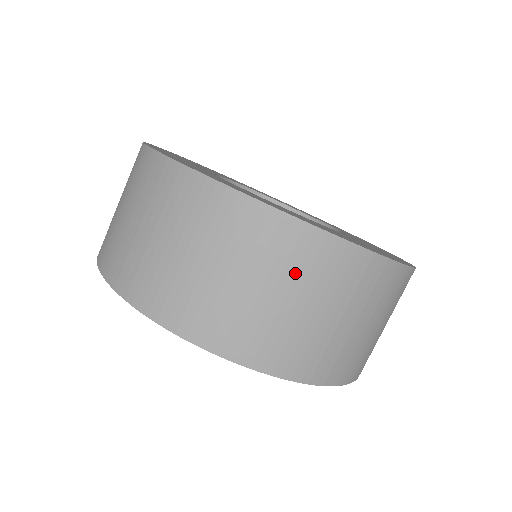
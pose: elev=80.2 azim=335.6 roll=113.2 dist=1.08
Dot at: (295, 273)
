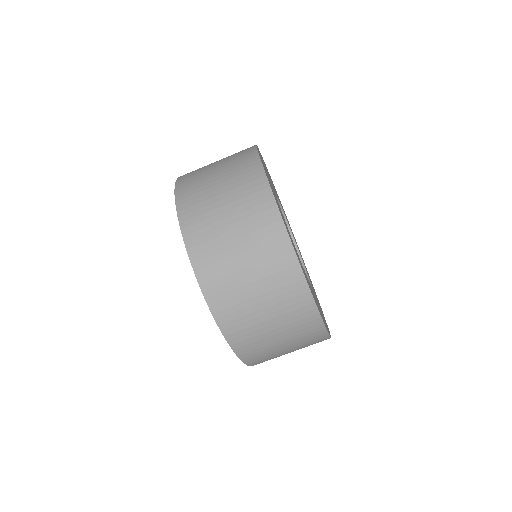
Dot at: (241, 198)
